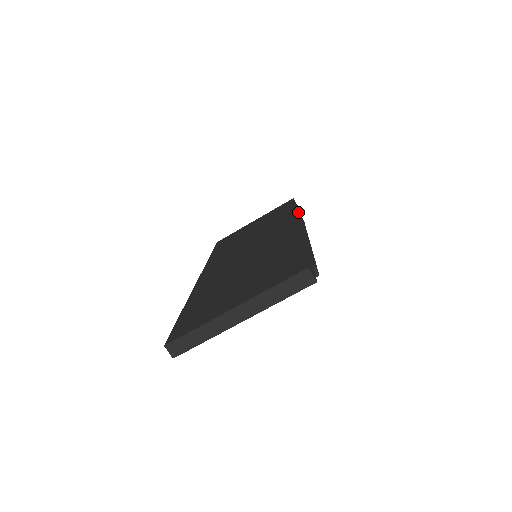
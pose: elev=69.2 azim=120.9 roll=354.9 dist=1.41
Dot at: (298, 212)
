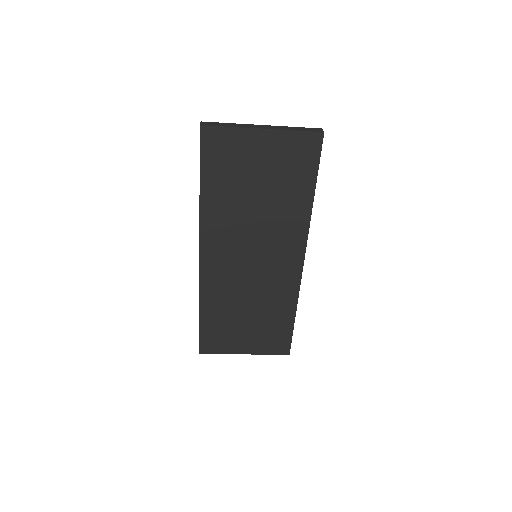
Dot at: occluded
